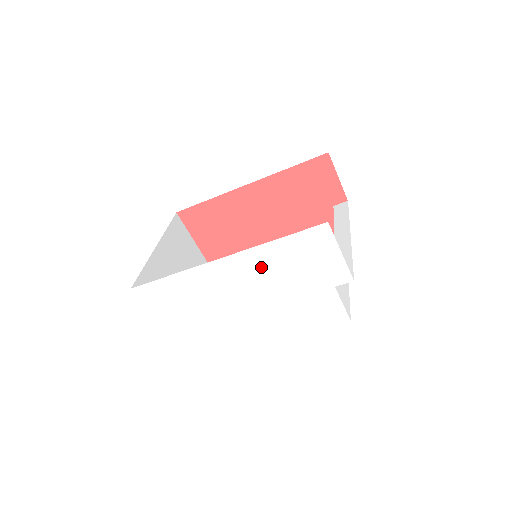
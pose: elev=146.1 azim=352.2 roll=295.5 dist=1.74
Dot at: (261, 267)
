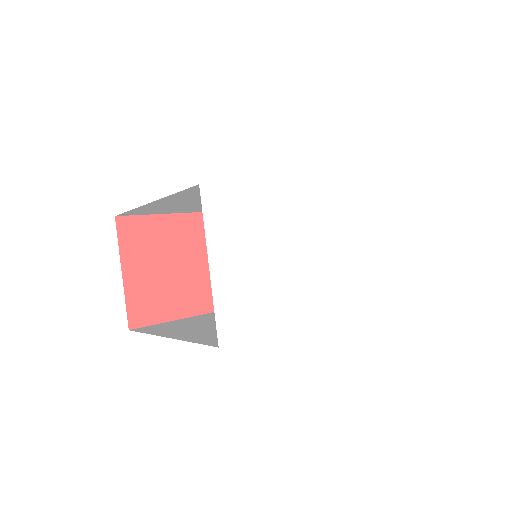
Dot at: (339, 210)
